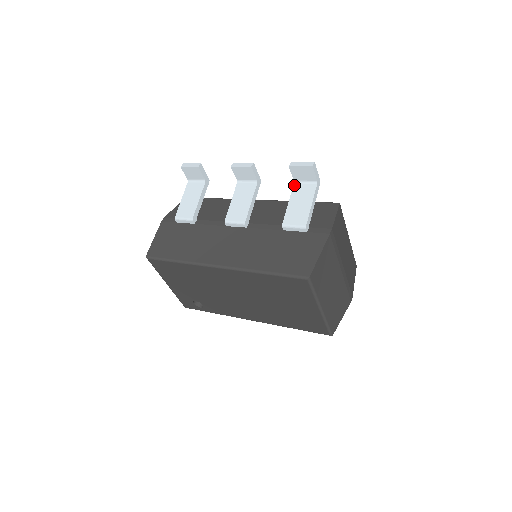
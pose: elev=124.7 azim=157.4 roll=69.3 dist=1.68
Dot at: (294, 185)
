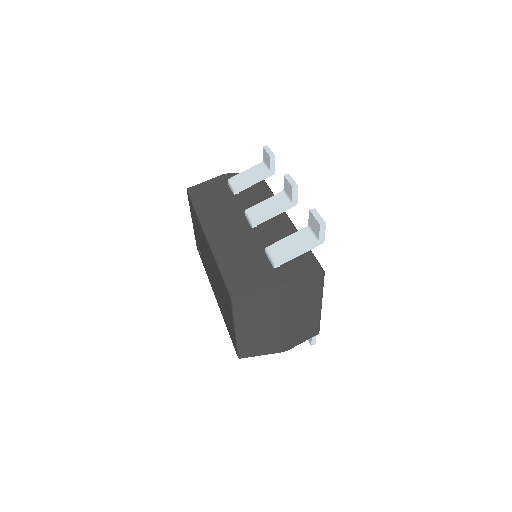
Dot at: (305, 228)
